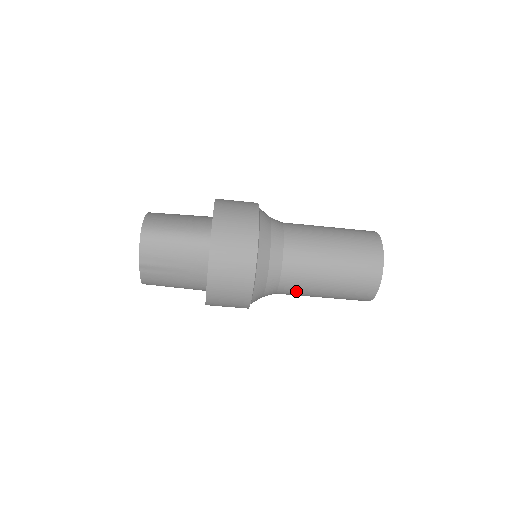
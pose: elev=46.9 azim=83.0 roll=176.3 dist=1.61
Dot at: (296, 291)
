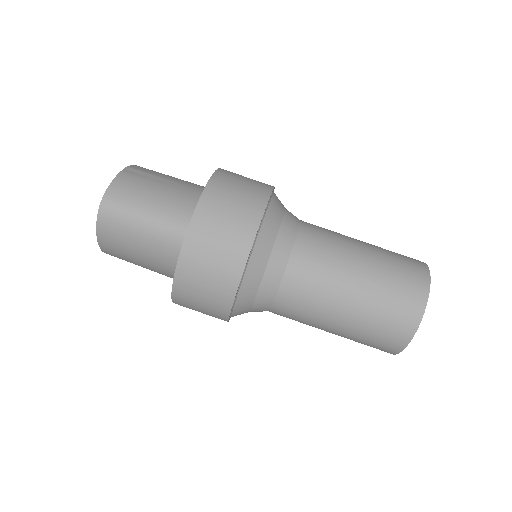
Dot at: (322, 244)
